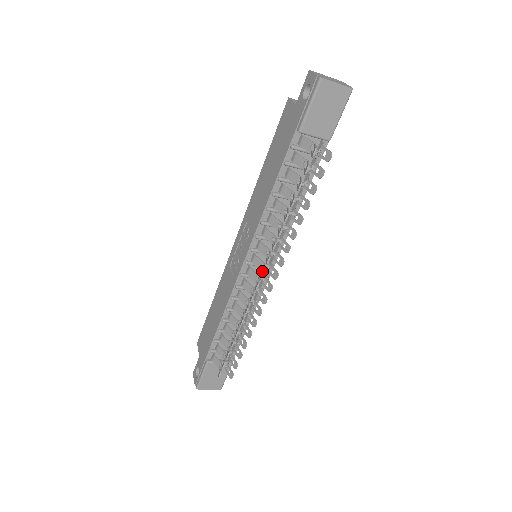
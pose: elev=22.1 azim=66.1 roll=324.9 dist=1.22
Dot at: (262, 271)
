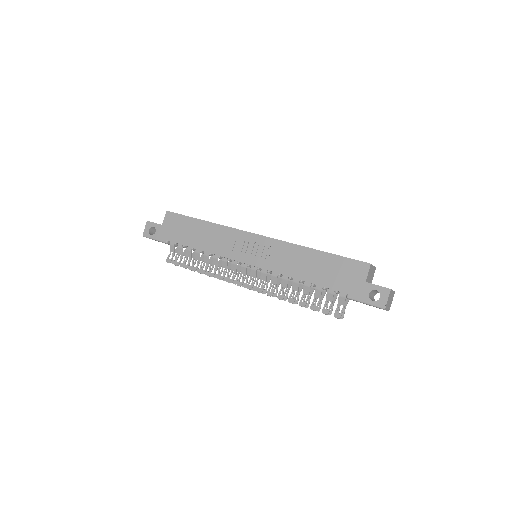
Dot at: (251, 286)
